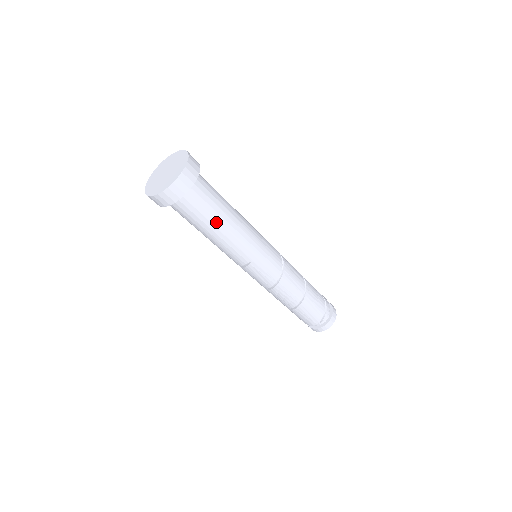
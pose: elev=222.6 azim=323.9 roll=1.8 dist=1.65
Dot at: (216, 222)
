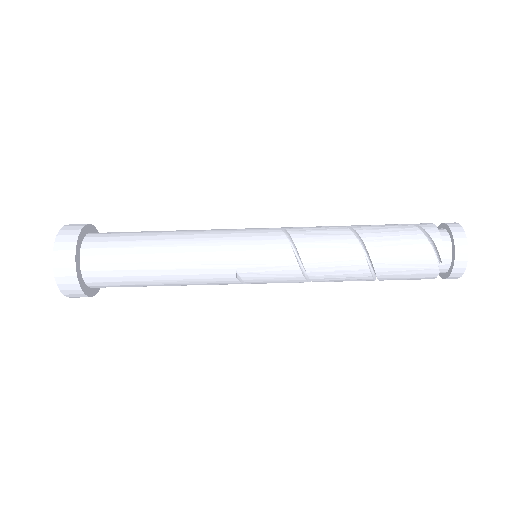
Dot at: (145, 264)
